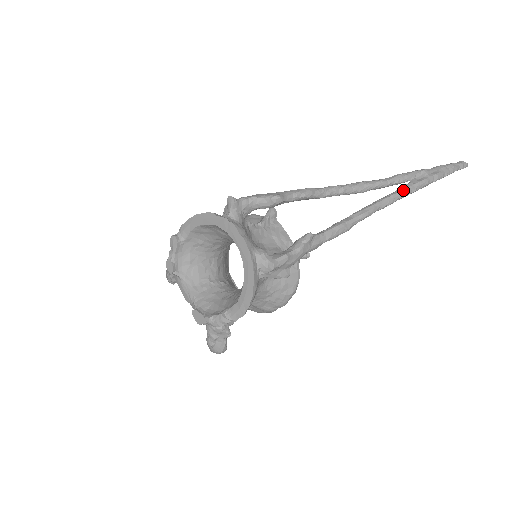
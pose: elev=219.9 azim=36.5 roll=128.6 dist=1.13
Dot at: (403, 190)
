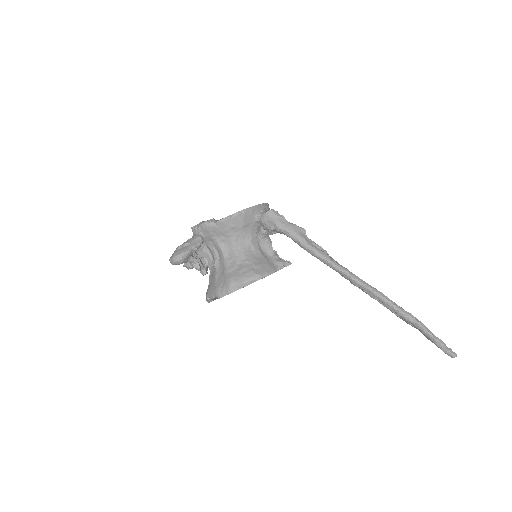
Dot at: (386, 297)
